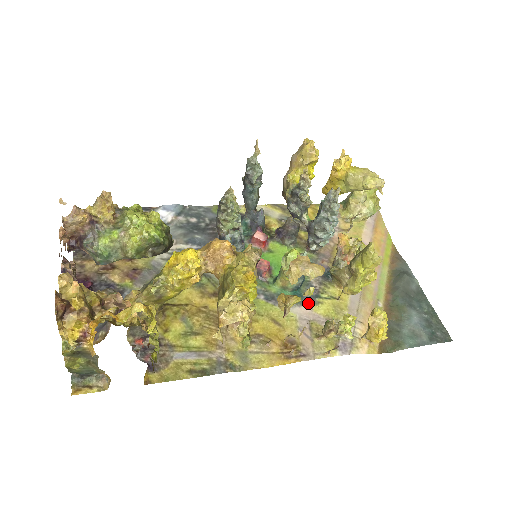
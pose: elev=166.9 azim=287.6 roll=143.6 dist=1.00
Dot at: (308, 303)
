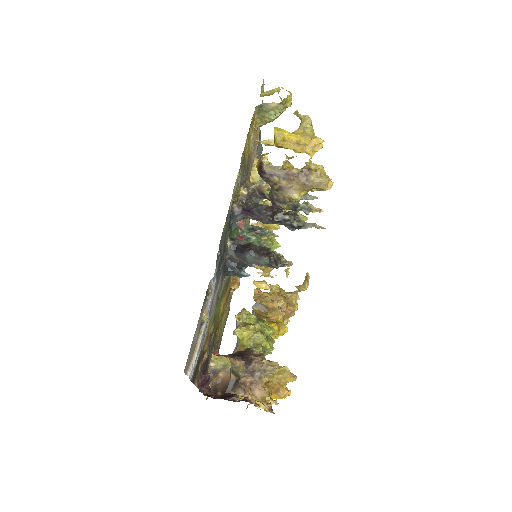
Dot at: occluded
